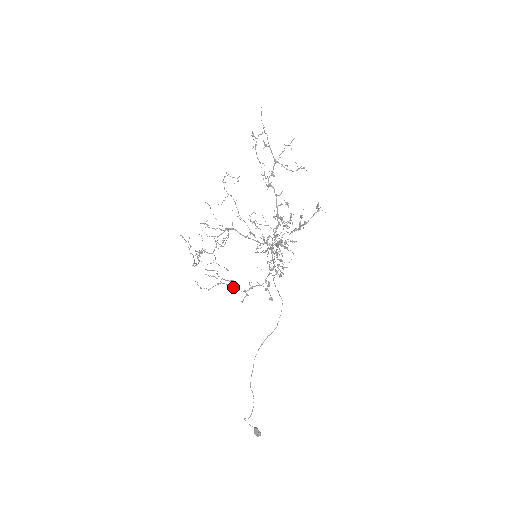
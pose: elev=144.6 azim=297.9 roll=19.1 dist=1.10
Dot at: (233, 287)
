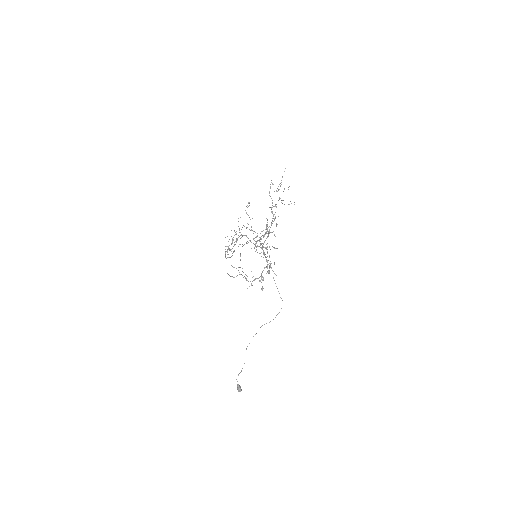
Dot at: (246, 278)
